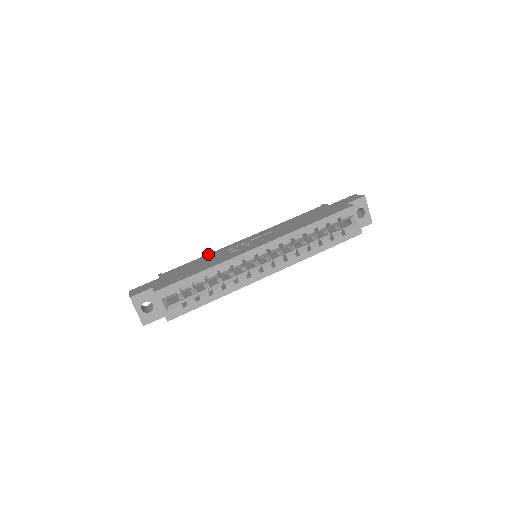
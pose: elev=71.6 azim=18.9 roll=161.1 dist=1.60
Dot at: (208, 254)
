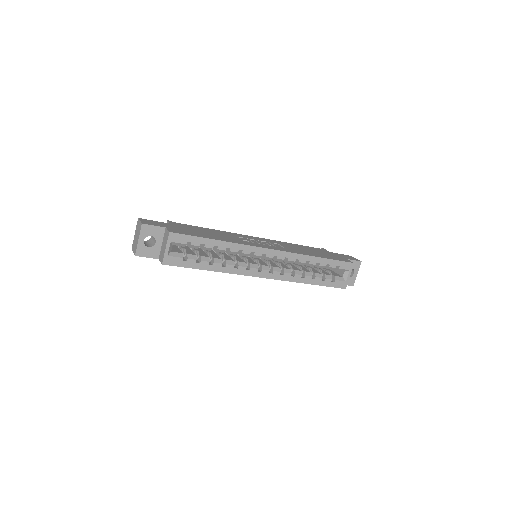
Dot at: (218, 230)
